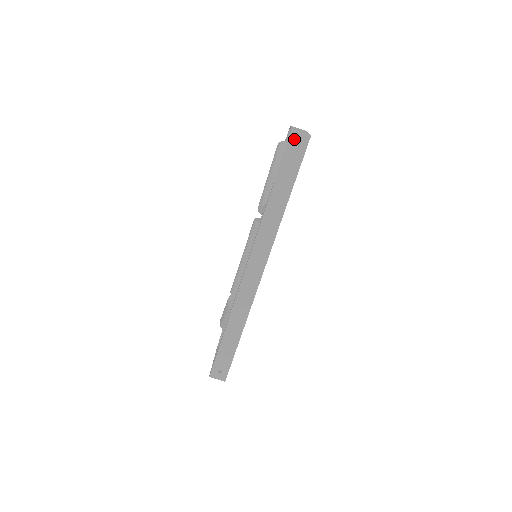
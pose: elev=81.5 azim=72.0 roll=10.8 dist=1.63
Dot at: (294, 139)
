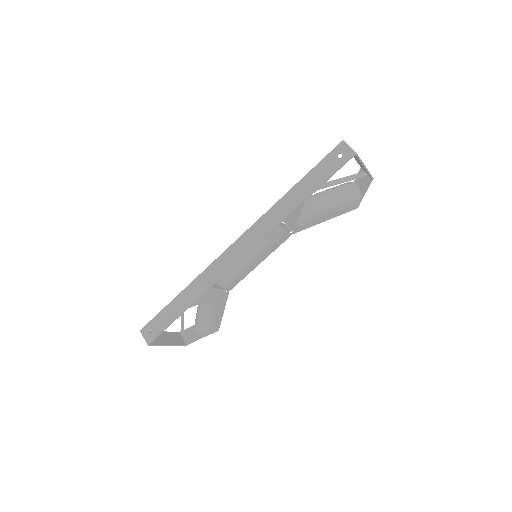
Dot at: (340, 149)
